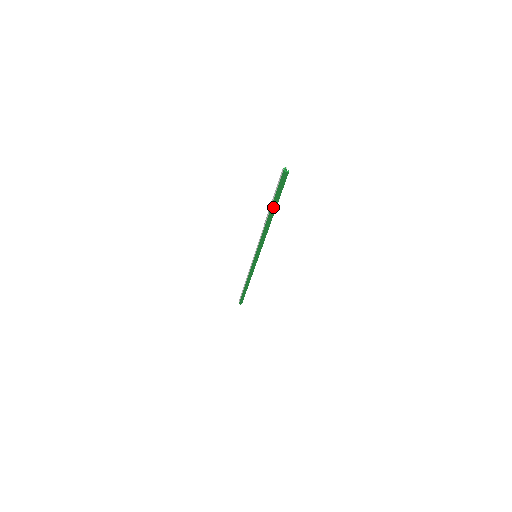
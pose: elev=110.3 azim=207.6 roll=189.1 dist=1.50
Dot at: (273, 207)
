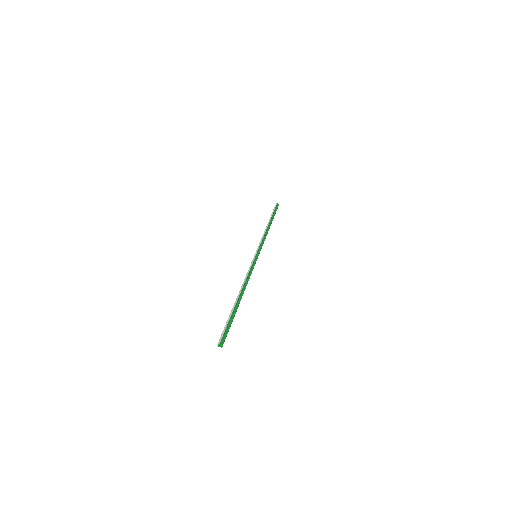
Dot at: occluded
